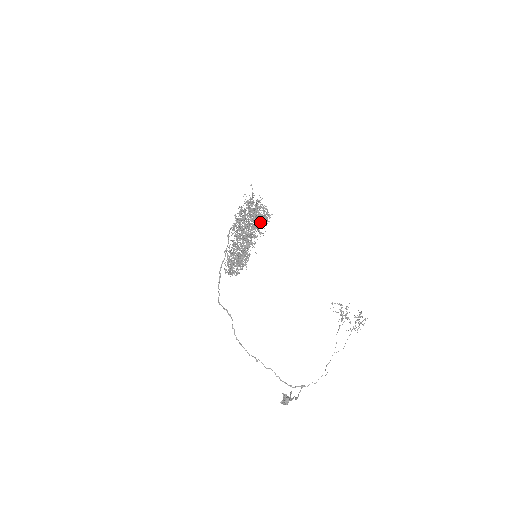
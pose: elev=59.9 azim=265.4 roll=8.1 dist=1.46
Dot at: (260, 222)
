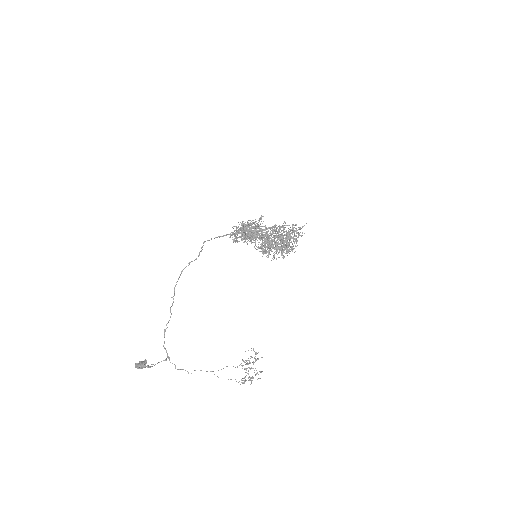
Dot at: (282, 250)
